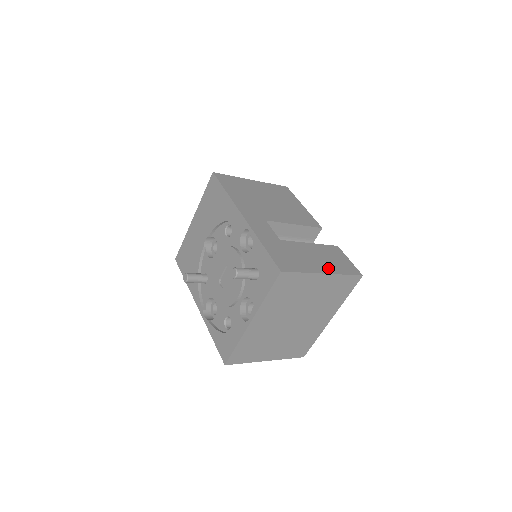
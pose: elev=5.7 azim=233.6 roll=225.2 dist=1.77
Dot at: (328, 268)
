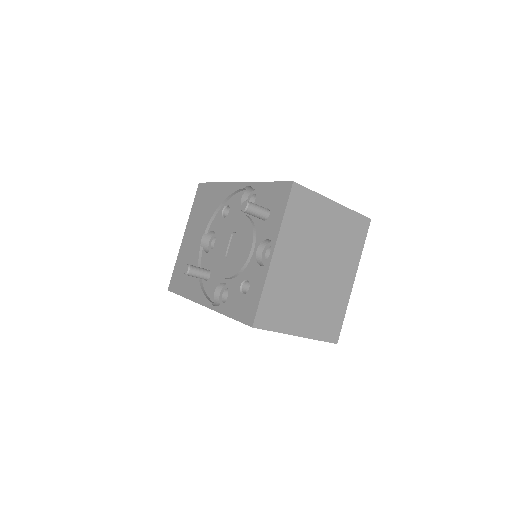
Dot at: occluded
